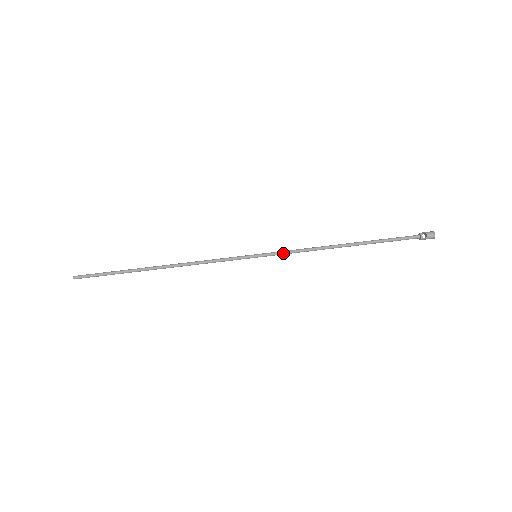
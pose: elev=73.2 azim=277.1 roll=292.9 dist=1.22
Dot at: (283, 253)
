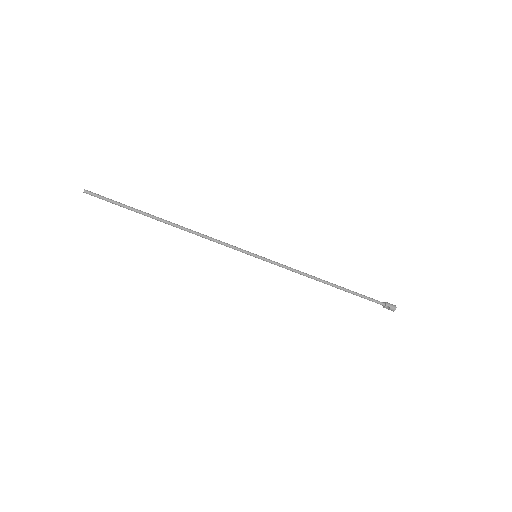
Dot at: occluded
